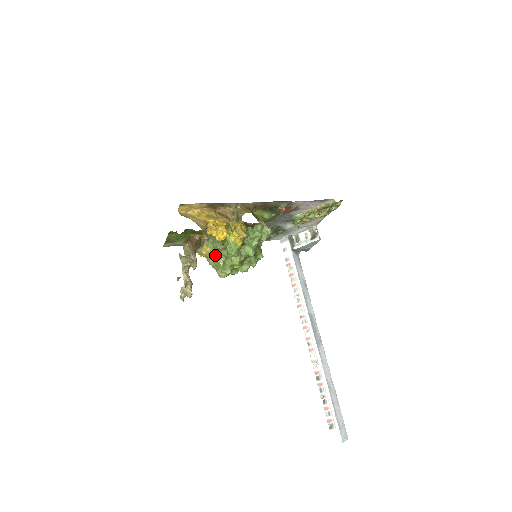
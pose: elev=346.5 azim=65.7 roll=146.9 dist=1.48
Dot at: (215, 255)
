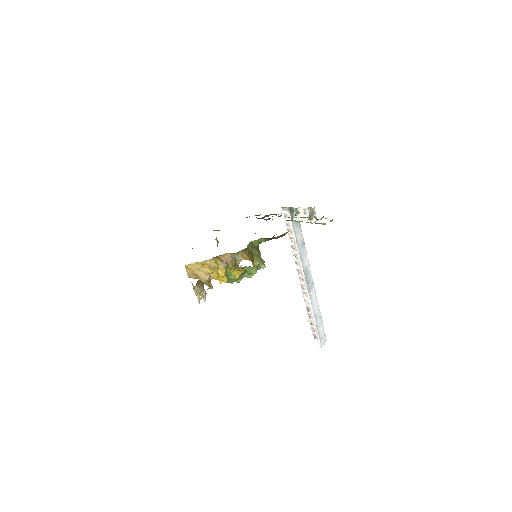
Dot at: occluded
